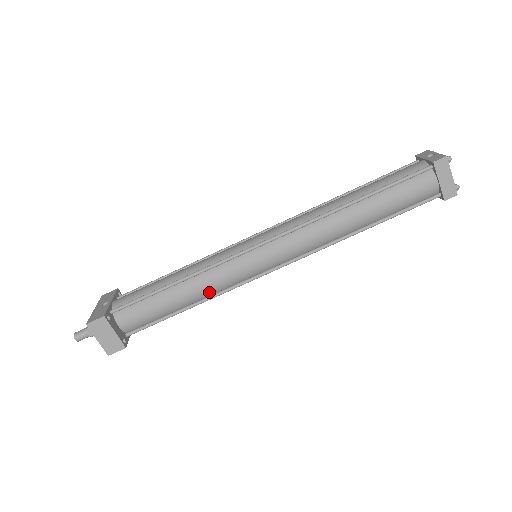
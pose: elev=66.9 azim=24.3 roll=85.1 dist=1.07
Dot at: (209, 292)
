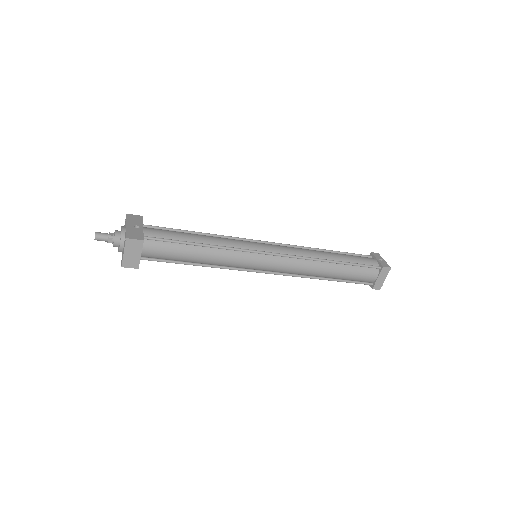
Dot at: (217, 263)
